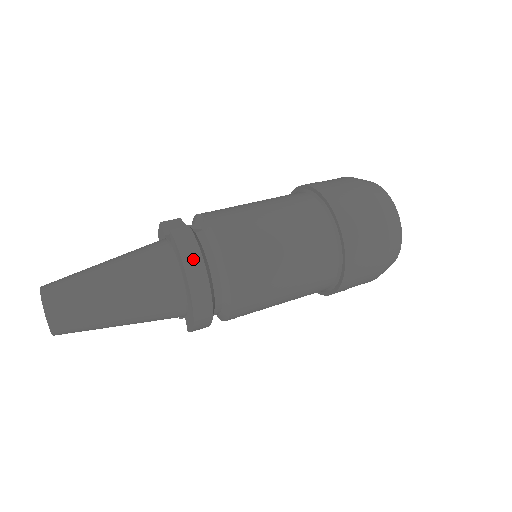
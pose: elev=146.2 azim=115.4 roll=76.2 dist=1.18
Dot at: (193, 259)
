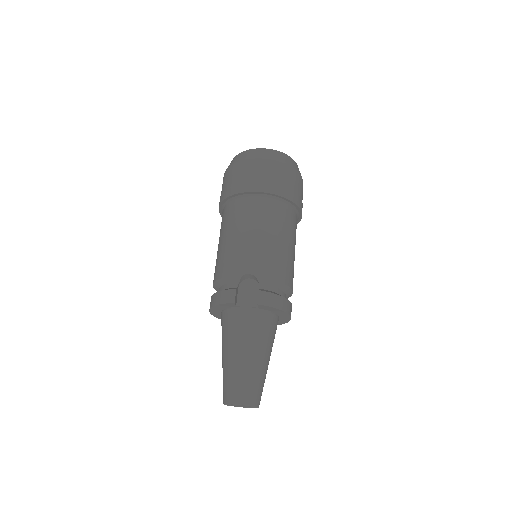
Dot at: (284, 304)
